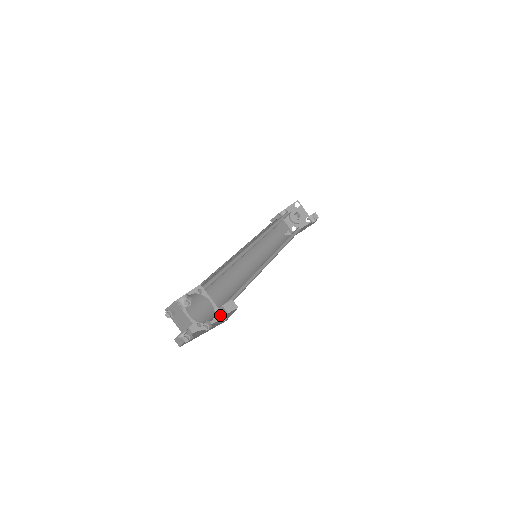
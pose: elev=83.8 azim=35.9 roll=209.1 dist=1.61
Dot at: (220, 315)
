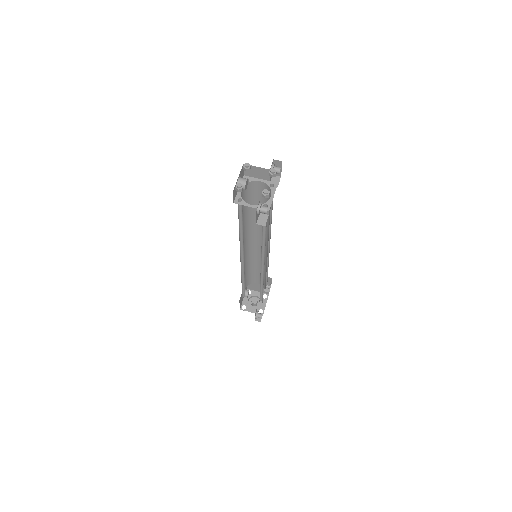
Dot at: (275, 166)
